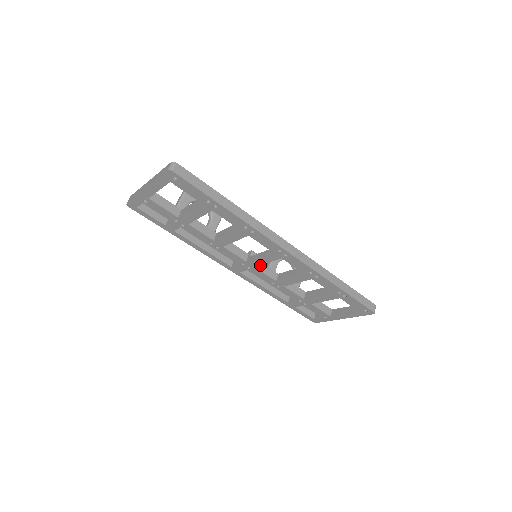
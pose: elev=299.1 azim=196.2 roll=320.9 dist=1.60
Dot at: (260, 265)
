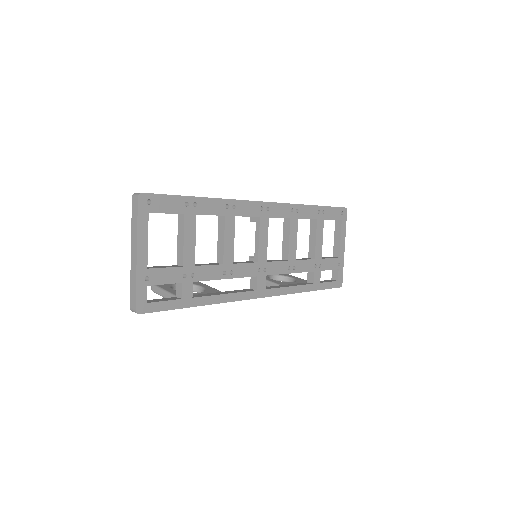
Dot at: occluded
